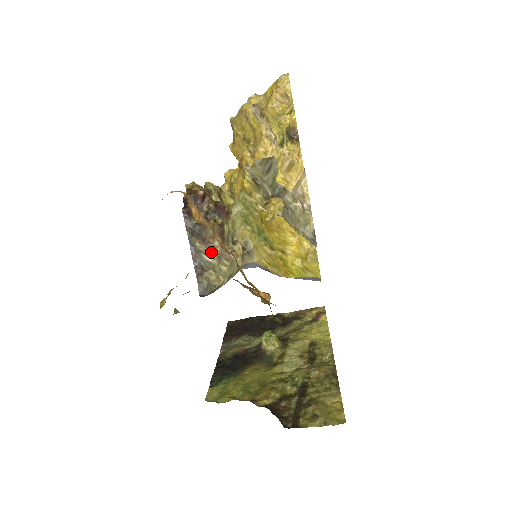
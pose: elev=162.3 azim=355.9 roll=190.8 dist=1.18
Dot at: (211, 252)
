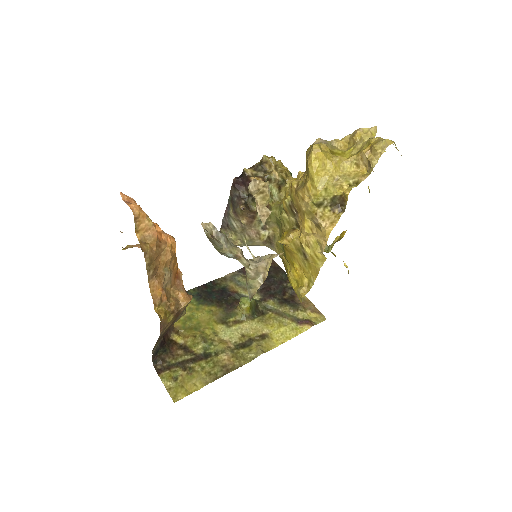
Dot at: (238, 222)
